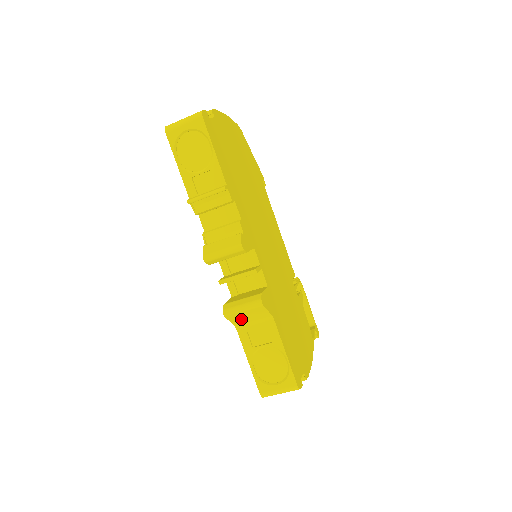
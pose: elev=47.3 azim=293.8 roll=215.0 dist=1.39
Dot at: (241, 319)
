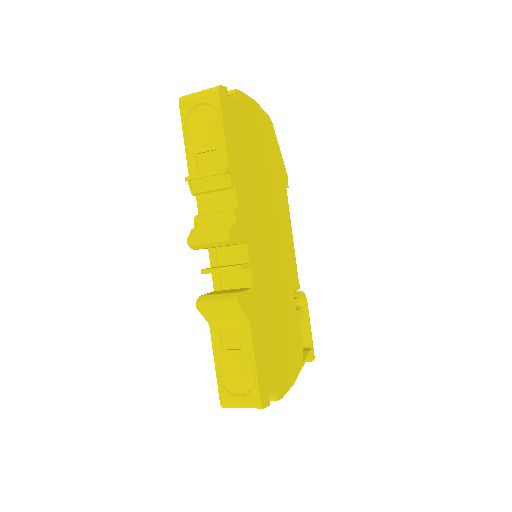
Dot at: (215, 316)
